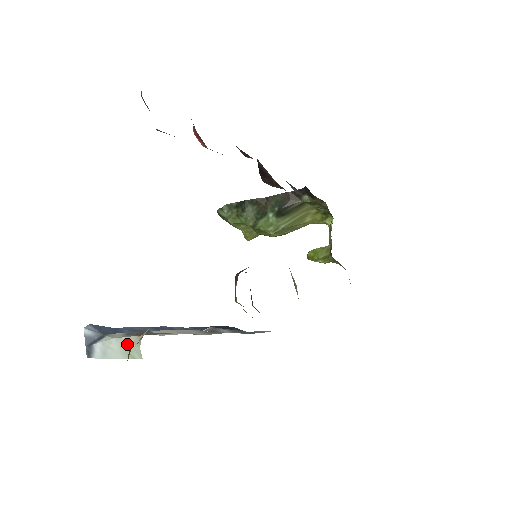
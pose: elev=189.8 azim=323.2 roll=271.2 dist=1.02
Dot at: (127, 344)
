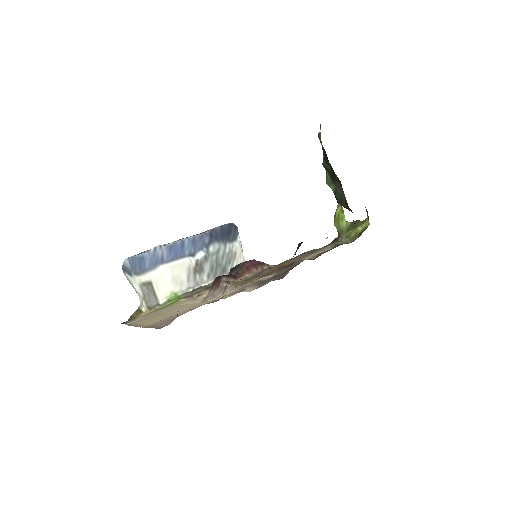
Dot at: occluded
